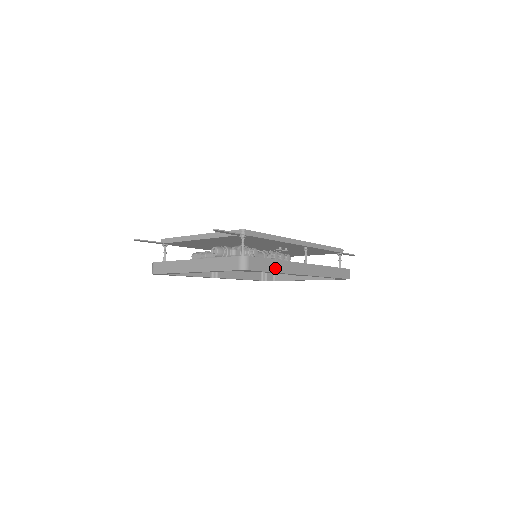
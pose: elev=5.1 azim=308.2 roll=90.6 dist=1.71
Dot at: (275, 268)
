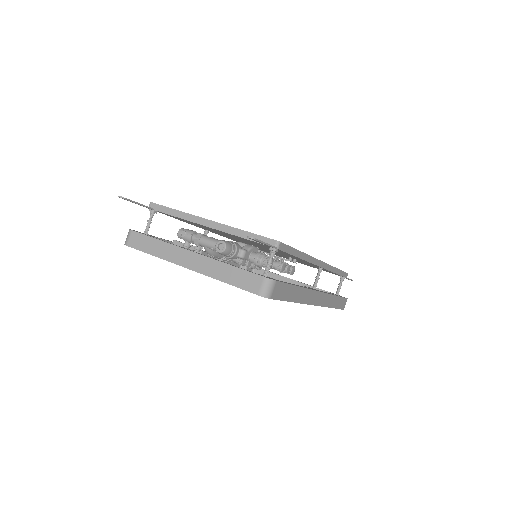
Dot at: (293, 296)
